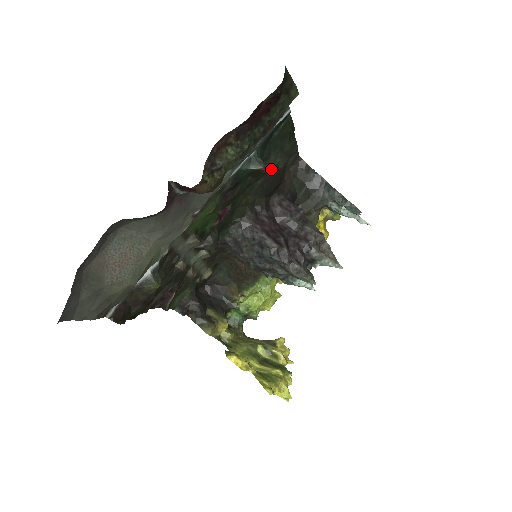
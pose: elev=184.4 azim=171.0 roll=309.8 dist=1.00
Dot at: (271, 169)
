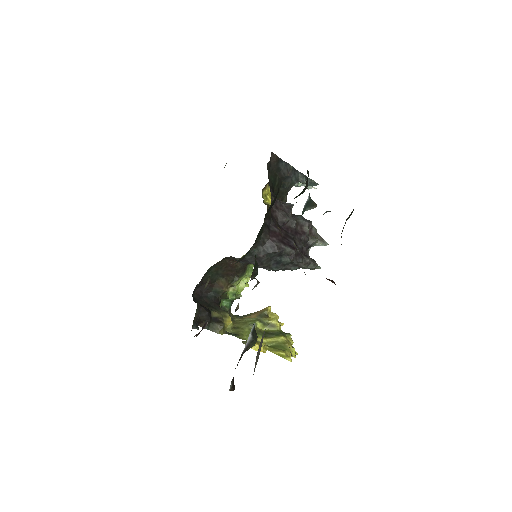
Dot at: occluded
